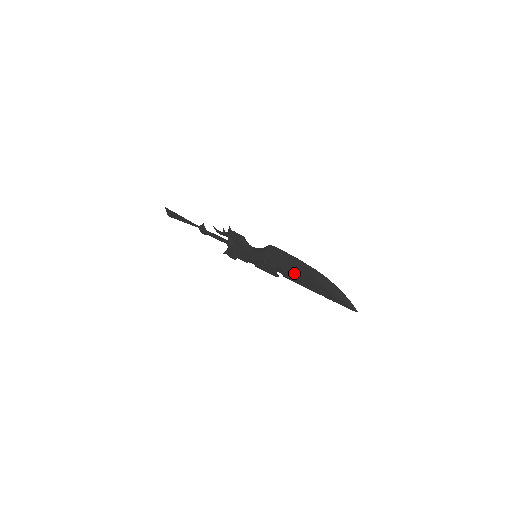
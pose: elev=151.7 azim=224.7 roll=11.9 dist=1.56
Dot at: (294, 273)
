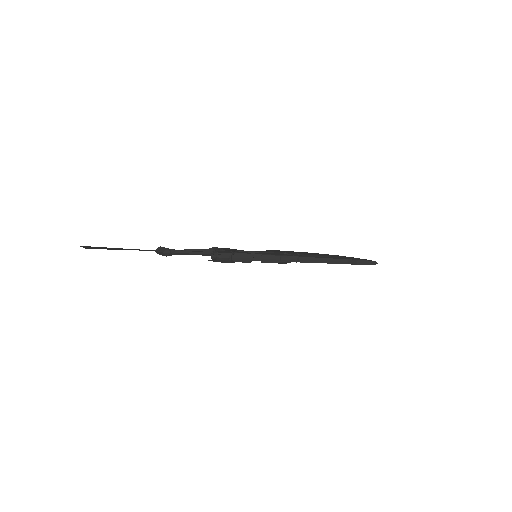
Dot at: (309, 254)
